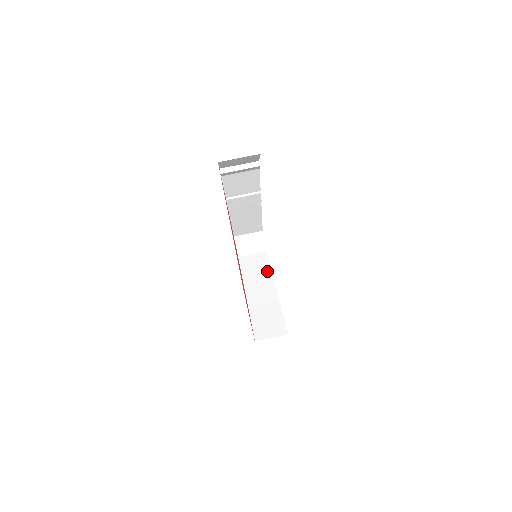
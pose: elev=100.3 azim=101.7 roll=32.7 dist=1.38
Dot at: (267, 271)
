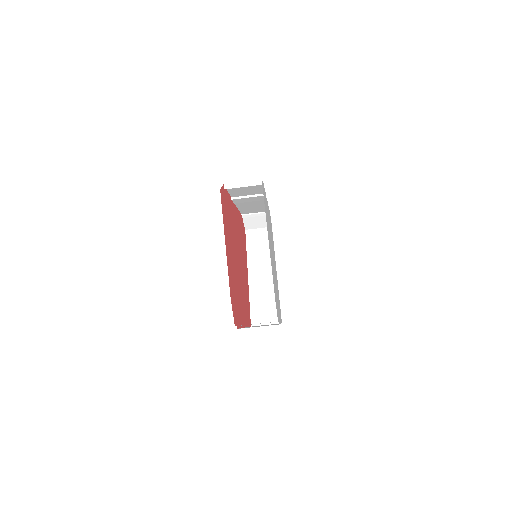
Dot at: occluded
